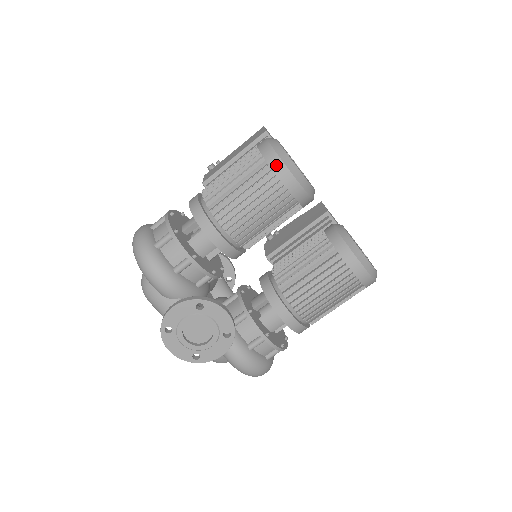
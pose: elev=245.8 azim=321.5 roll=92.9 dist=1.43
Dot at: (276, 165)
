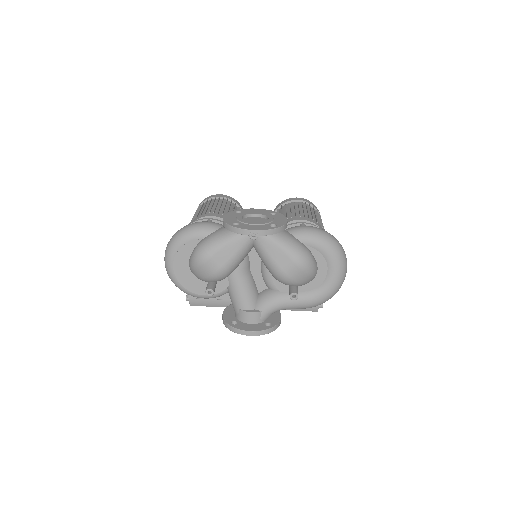
Dot at: (207, 198)
